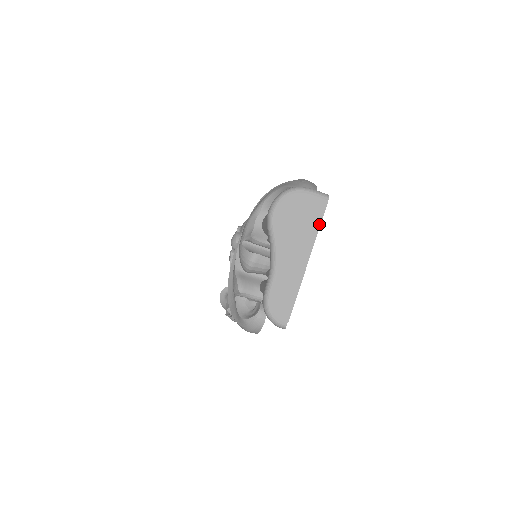
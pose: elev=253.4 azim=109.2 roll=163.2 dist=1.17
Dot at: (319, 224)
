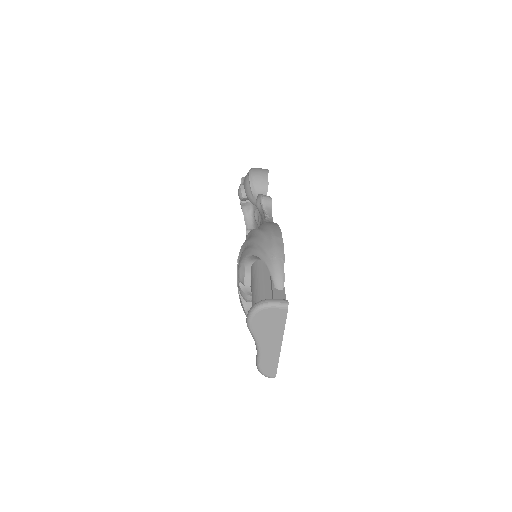
Dot at: (284, 323)
